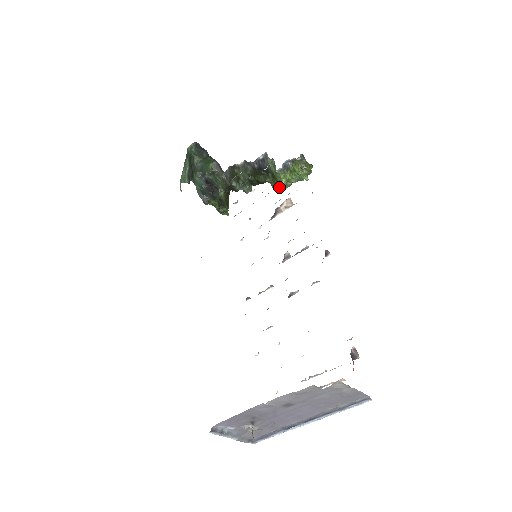
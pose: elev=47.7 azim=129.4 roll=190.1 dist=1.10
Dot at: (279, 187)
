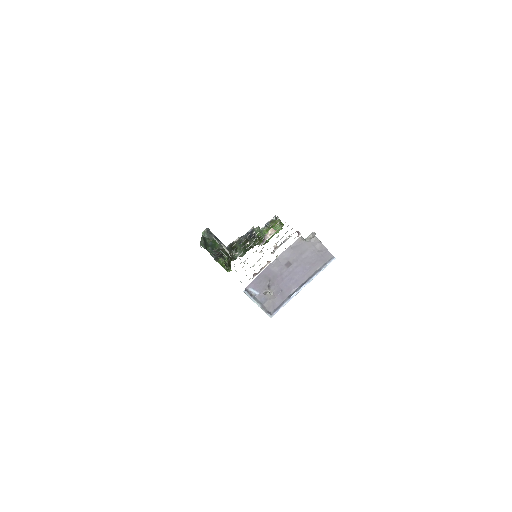
Dot at: occluded
